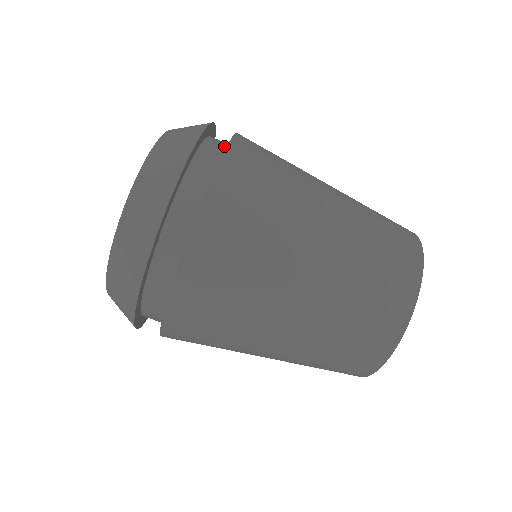
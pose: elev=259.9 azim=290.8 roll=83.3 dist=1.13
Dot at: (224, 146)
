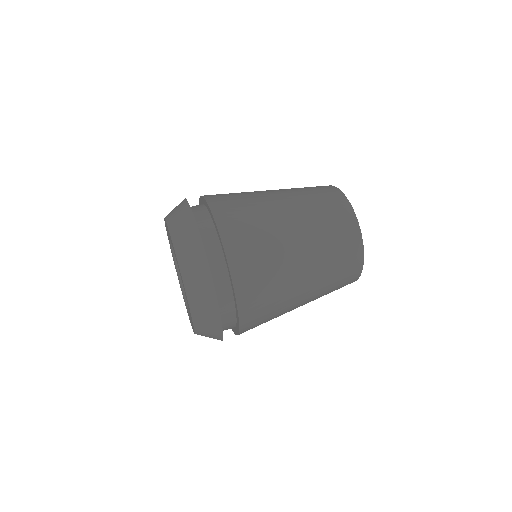
Dot at: occluded
